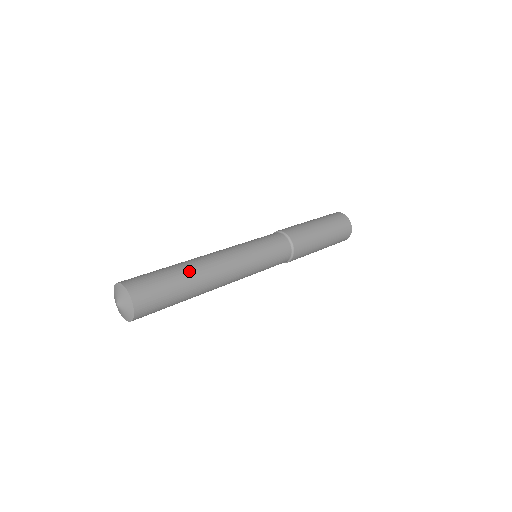
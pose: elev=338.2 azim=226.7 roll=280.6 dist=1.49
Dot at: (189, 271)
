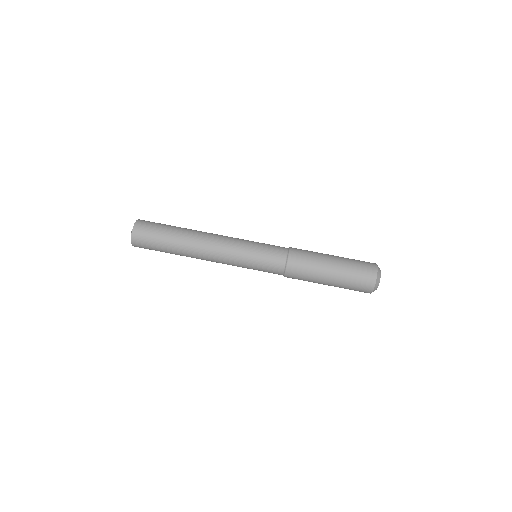
Dot at: (180, 255)
